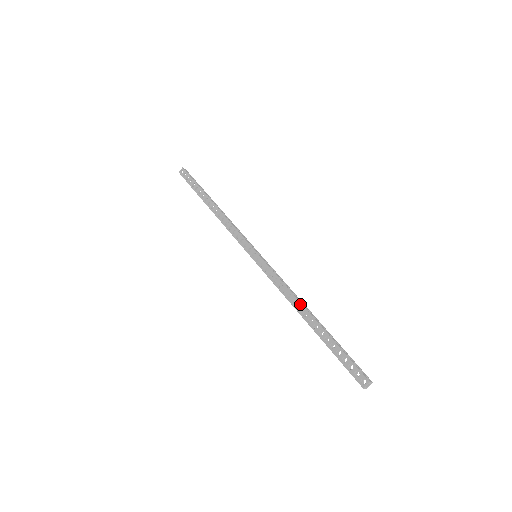
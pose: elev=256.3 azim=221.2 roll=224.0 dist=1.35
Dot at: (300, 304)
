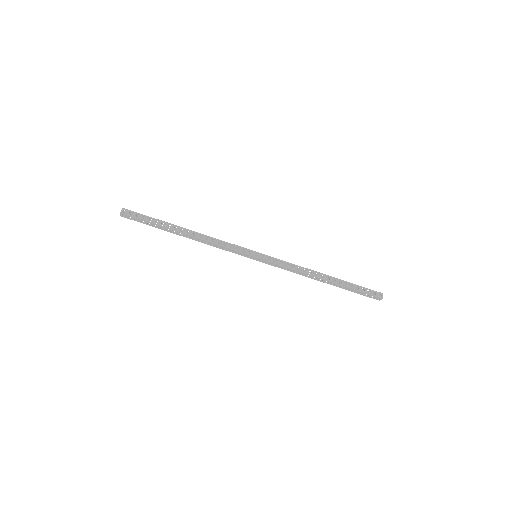
Dot at: (315, 272)
